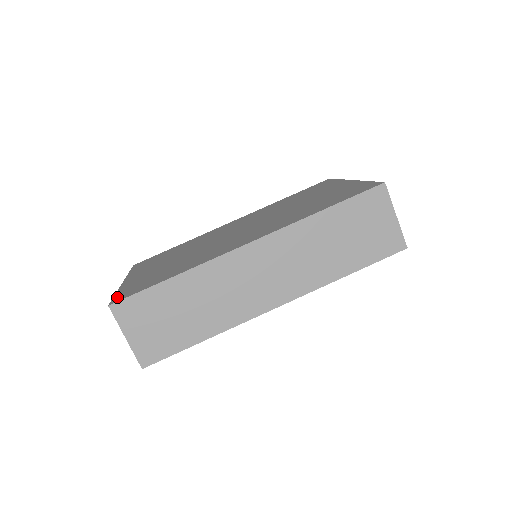
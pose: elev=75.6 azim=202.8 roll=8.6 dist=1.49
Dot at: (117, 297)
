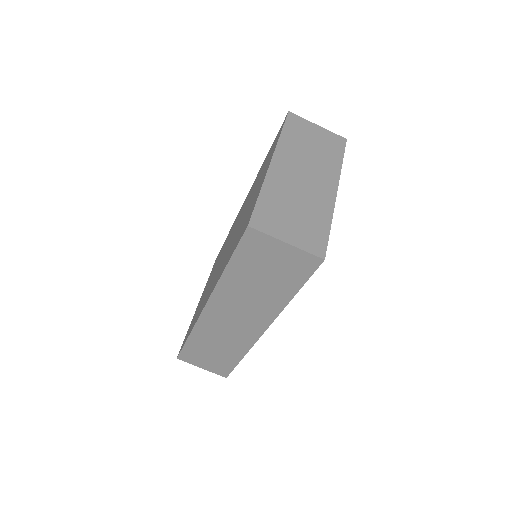
Dot at: occluded
